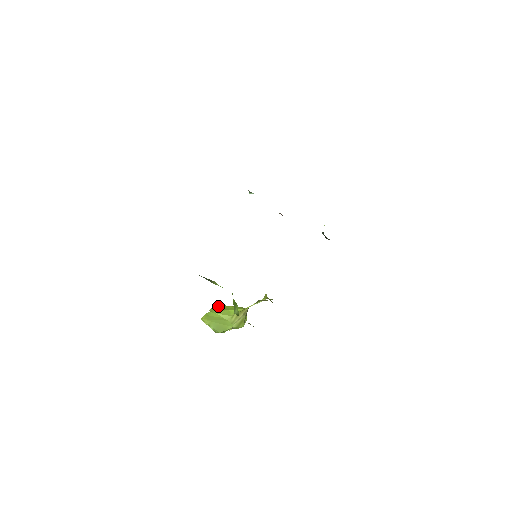
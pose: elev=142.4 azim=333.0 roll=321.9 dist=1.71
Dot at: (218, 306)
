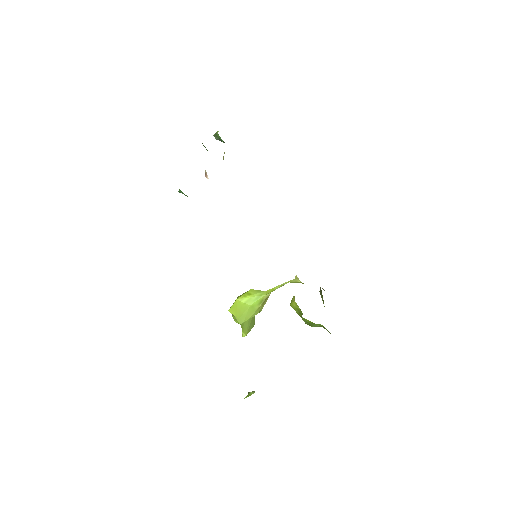
Dot at: (235, 311)
